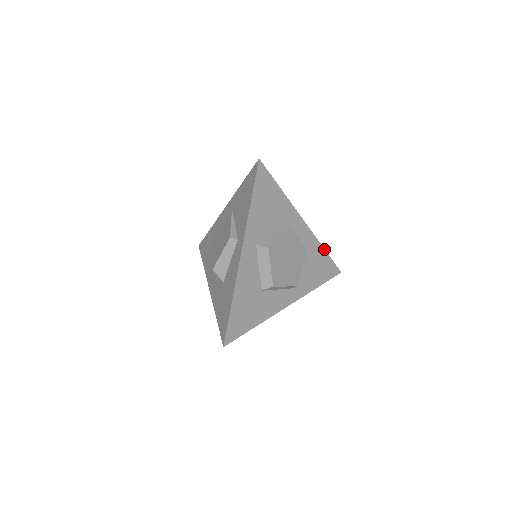
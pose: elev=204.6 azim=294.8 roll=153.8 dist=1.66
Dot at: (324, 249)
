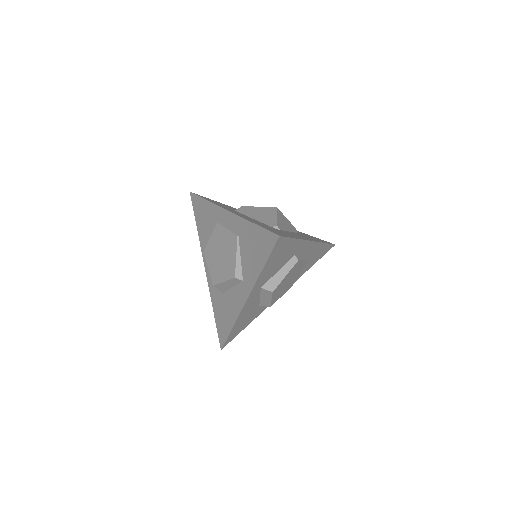
Dot at: (325, 243)
